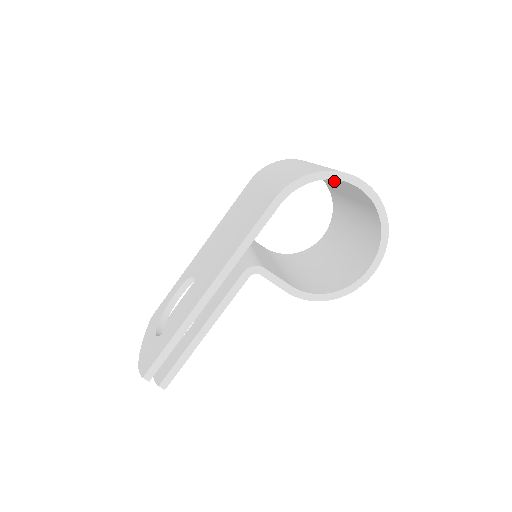
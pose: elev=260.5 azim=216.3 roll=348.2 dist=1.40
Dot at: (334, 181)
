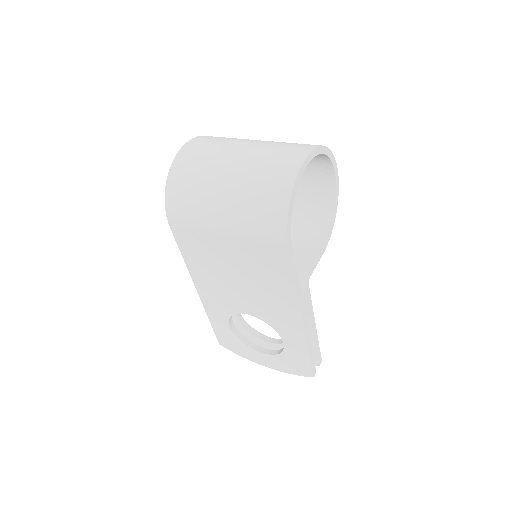
Dot at: occluded
